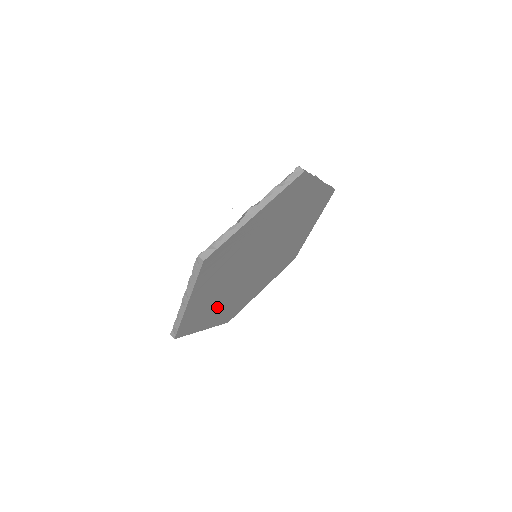
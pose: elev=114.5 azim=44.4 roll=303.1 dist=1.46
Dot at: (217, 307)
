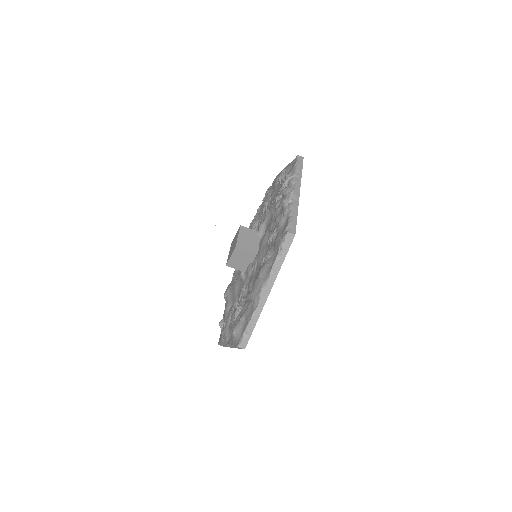
Dot at: occluded
